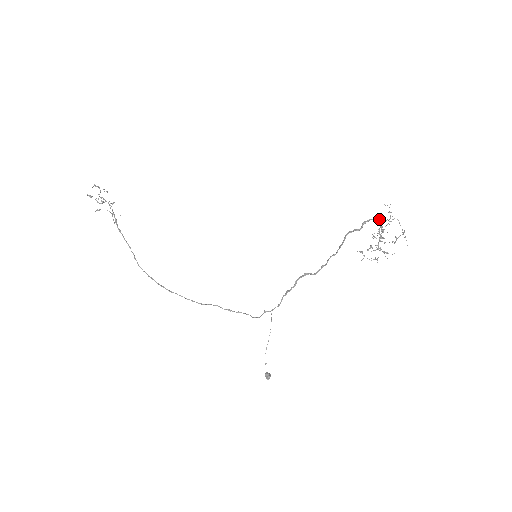
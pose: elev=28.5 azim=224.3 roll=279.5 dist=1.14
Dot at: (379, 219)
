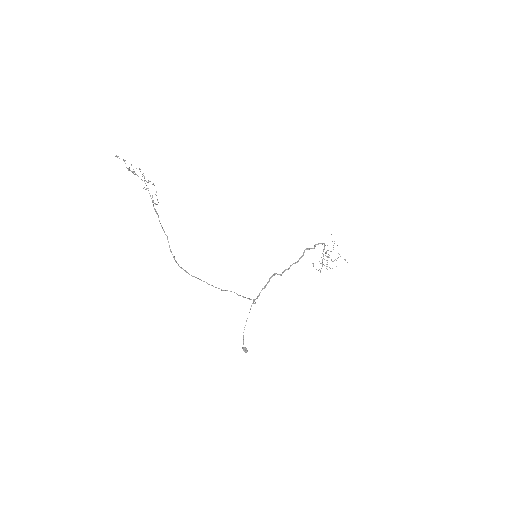
Dot at: (324, 244)
